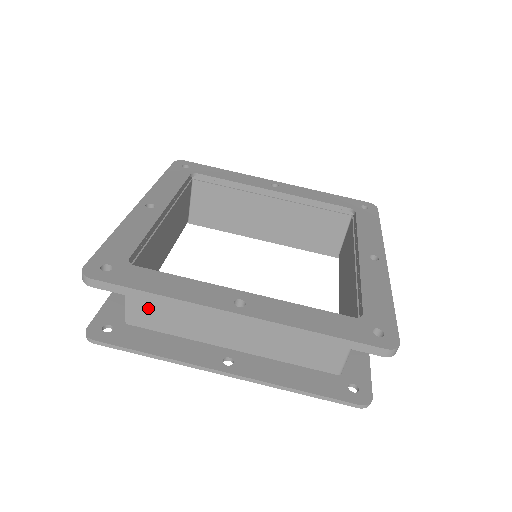
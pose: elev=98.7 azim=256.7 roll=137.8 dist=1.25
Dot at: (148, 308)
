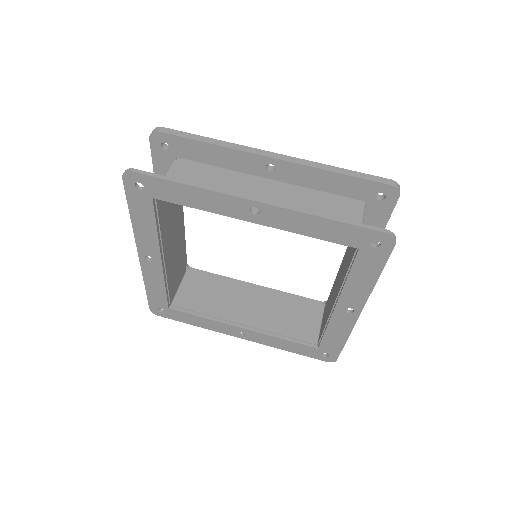
Dot at: occluded
